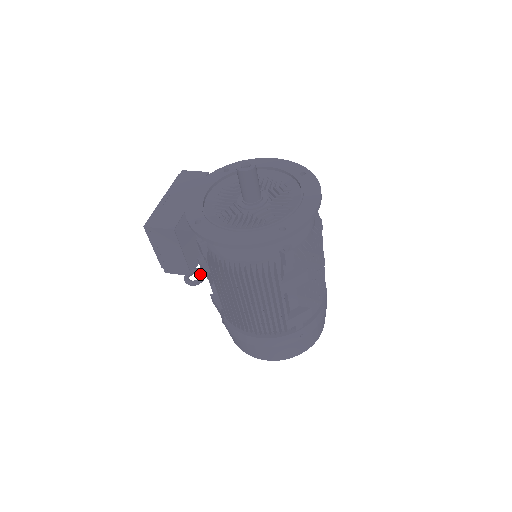
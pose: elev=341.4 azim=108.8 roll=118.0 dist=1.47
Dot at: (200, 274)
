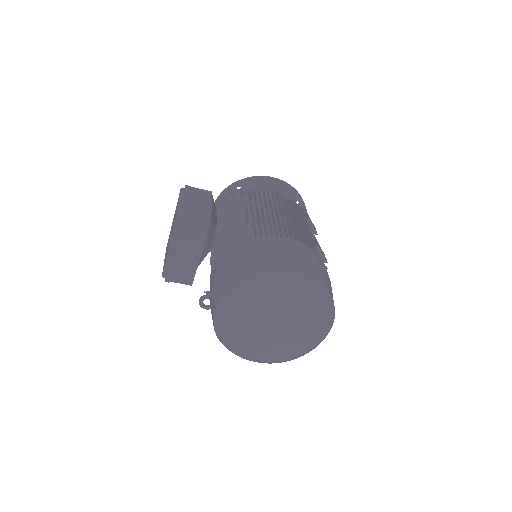
Dot at: (236, 200)
